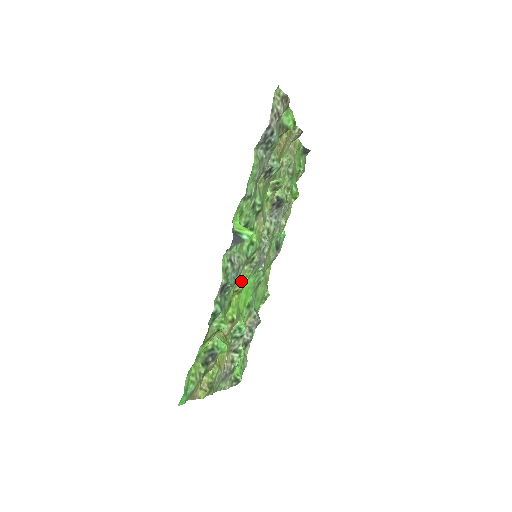
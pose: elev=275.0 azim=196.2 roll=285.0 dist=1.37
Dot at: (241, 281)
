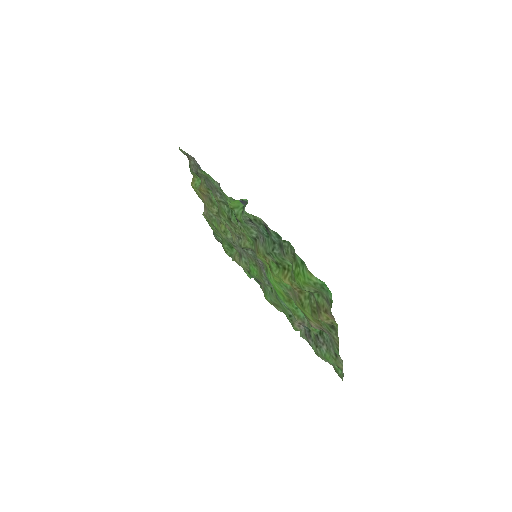
Dot at: (266, 262)
